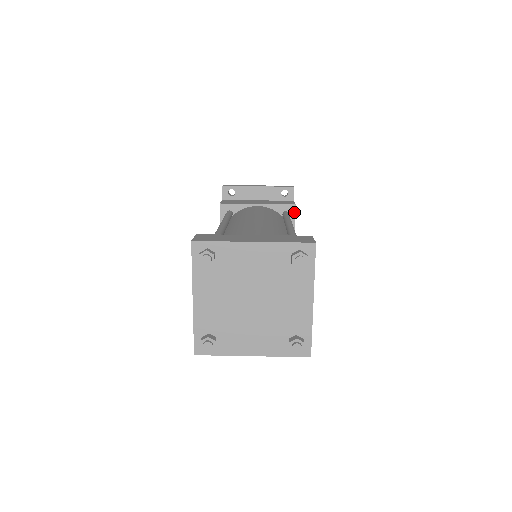
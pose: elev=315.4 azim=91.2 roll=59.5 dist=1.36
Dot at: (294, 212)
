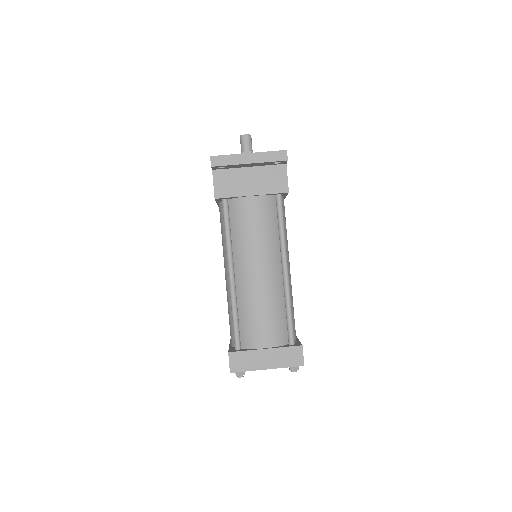
Dot at: occluded
